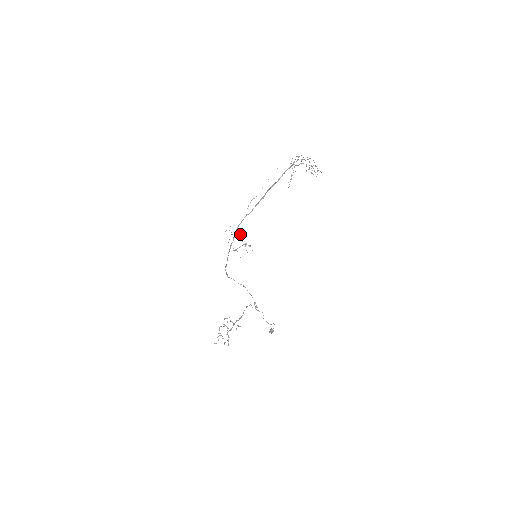
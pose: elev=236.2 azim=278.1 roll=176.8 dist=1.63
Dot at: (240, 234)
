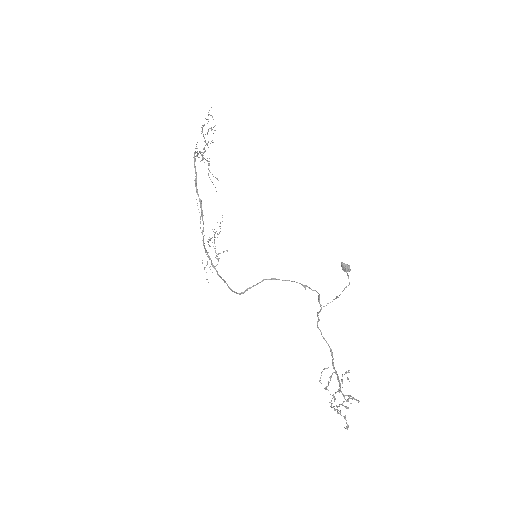
Dot at: (207, 241)
